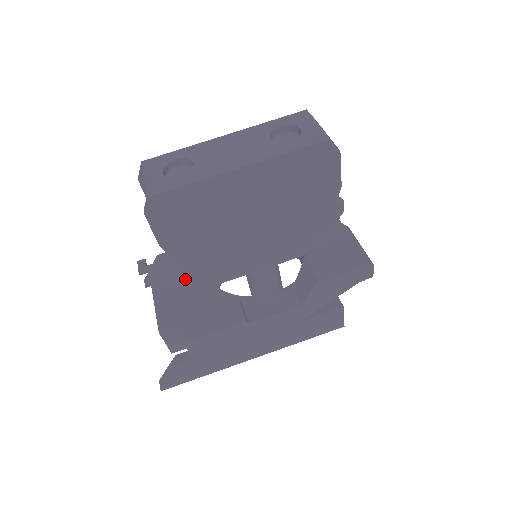
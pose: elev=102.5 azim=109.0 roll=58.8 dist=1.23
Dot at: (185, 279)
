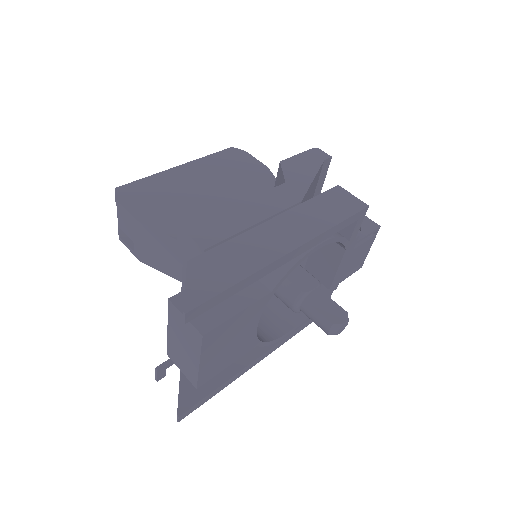
Dot at: occluded
